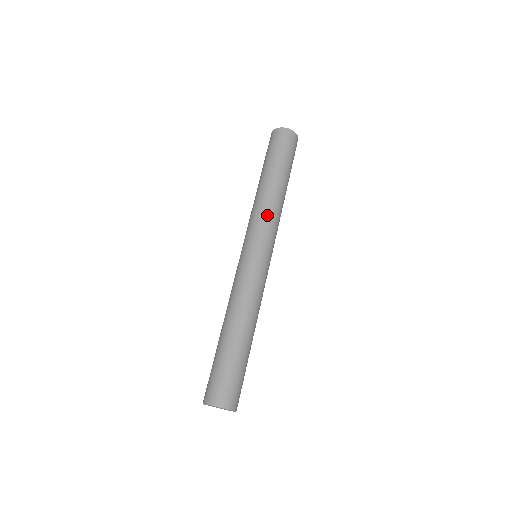
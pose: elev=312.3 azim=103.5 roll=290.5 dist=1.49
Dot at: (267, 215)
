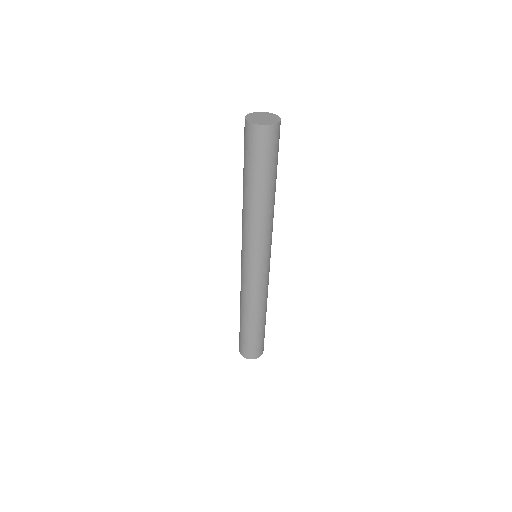
Dot at: (261, 233)
